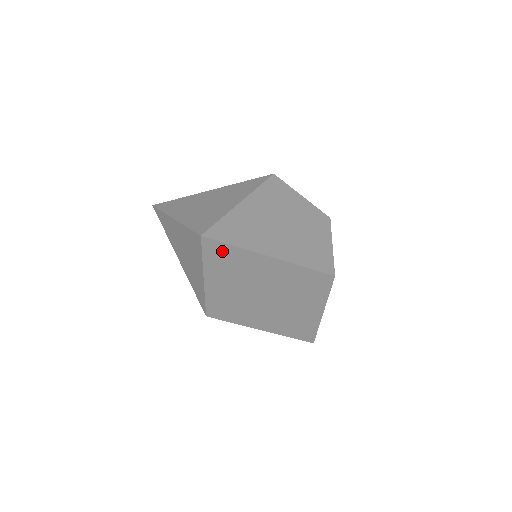
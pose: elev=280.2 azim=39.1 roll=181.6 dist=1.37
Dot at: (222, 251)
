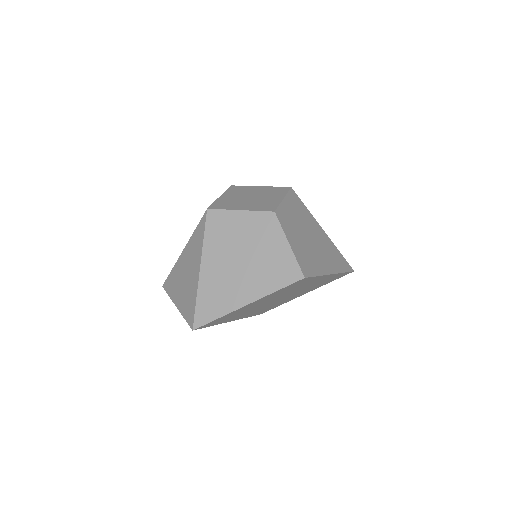
Dot at: (216, 321)
